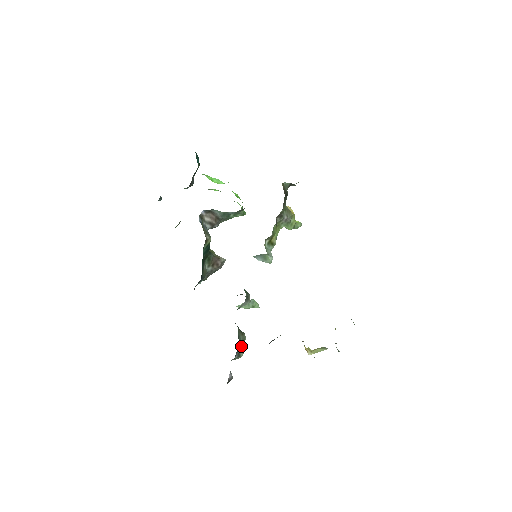
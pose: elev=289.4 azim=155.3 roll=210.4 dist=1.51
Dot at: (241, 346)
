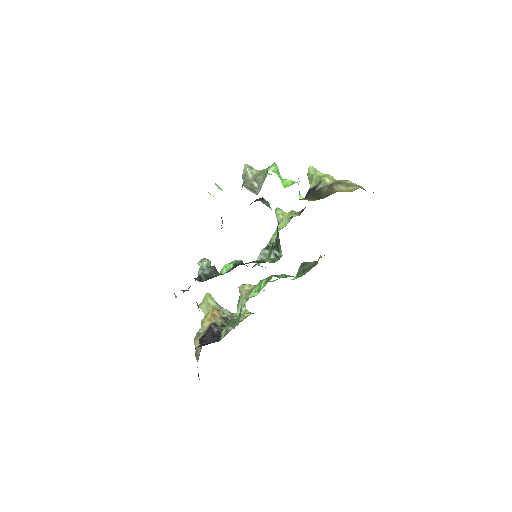
Dot at: occluded
